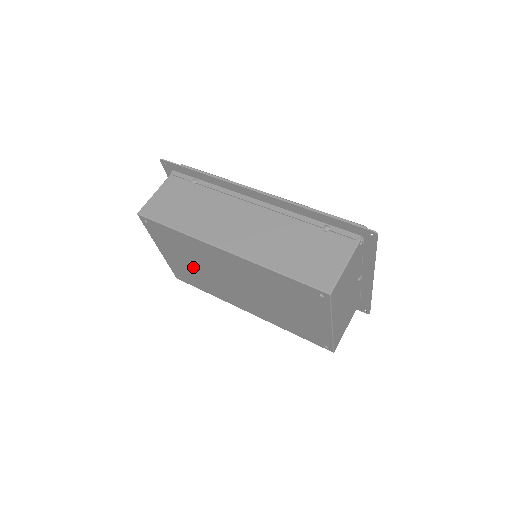
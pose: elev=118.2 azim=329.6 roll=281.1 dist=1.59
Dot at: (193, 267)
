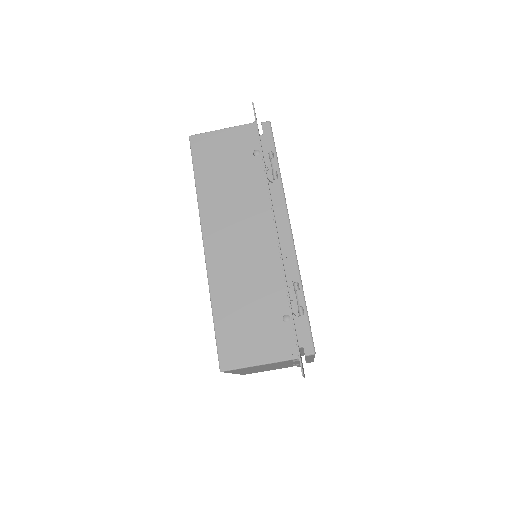
Dot at: occluded
